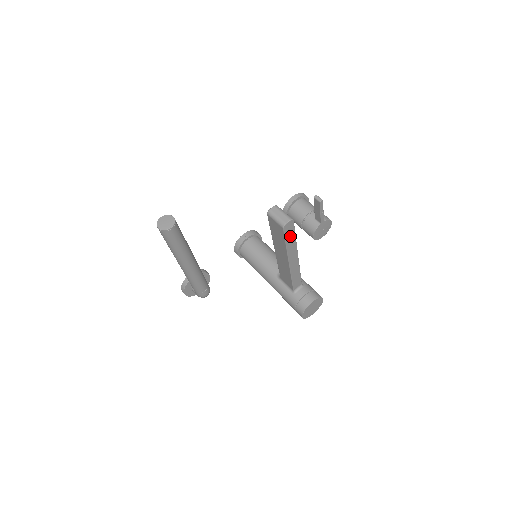
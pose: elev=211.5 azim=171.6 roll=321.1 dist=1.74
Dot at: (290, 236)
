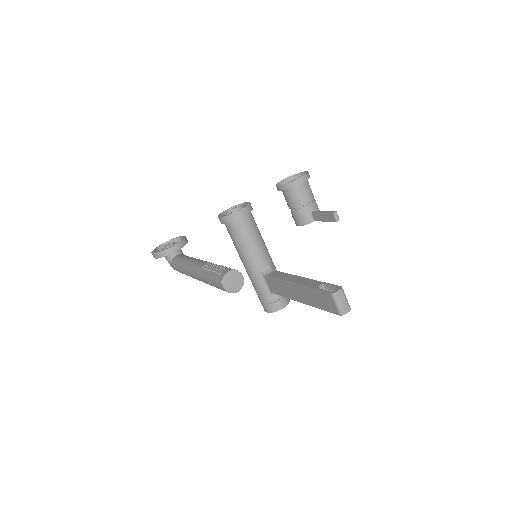
Dot at: occluded
